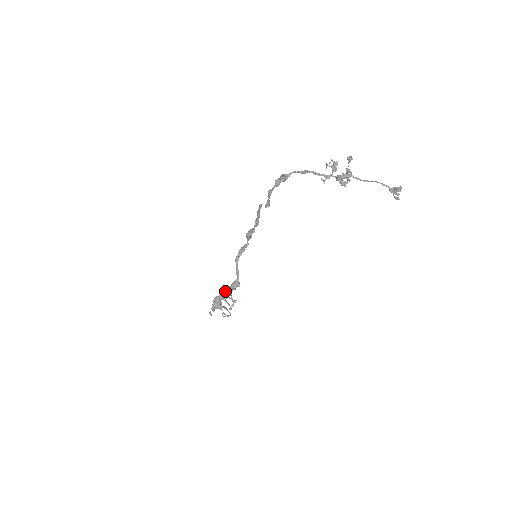
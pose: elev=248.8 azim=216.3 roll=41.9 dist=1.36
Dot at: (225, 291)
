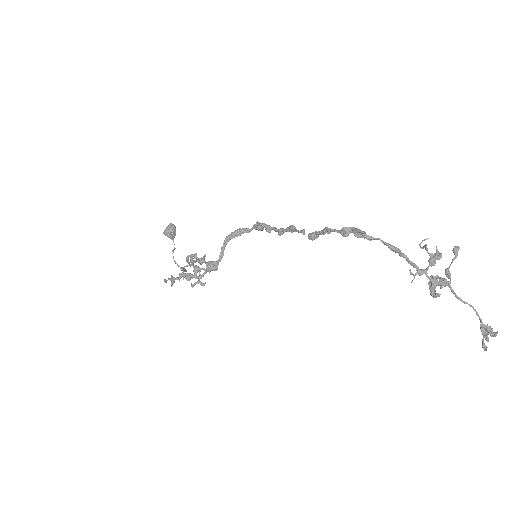
Dot at: (195, 266)
